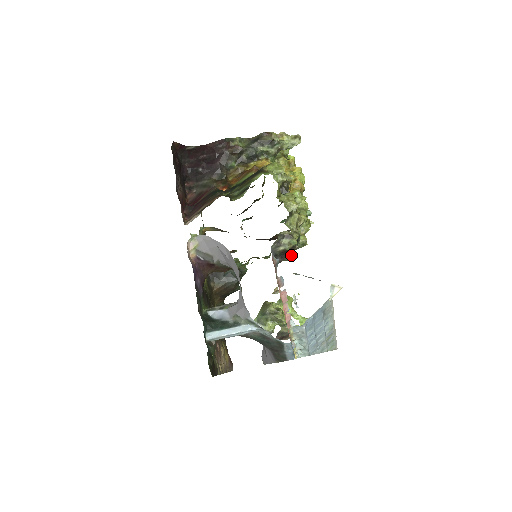
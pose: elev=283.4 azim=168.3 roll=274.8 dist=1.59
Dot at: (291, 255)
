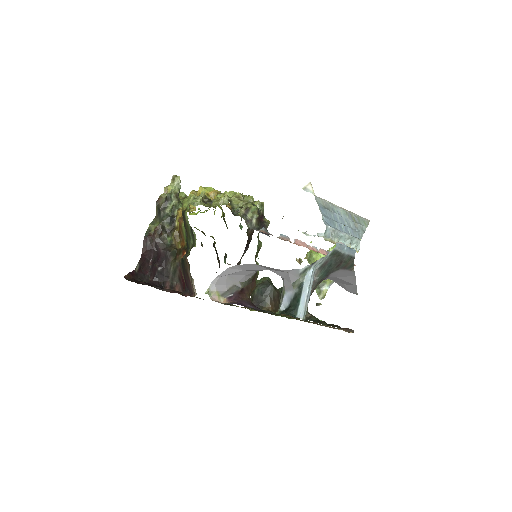
Dot at: (266, 219)
